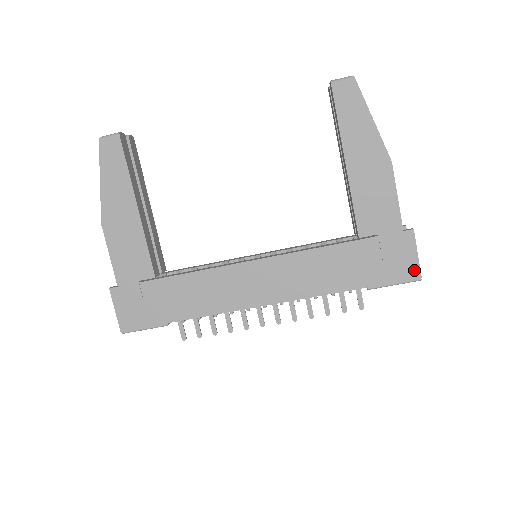
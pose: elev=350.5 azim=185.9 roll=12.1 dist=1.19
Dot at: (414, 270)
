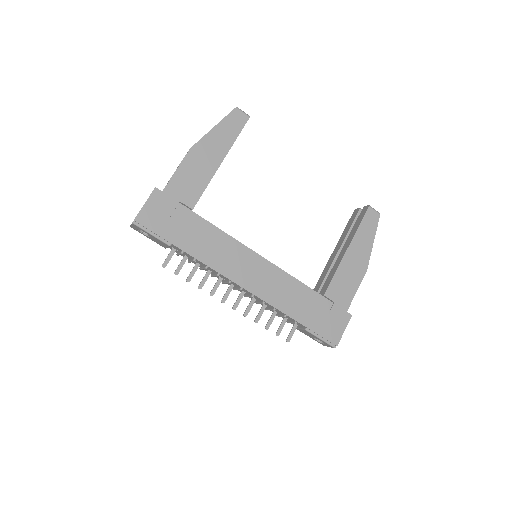
Dot at: (337, 339)
